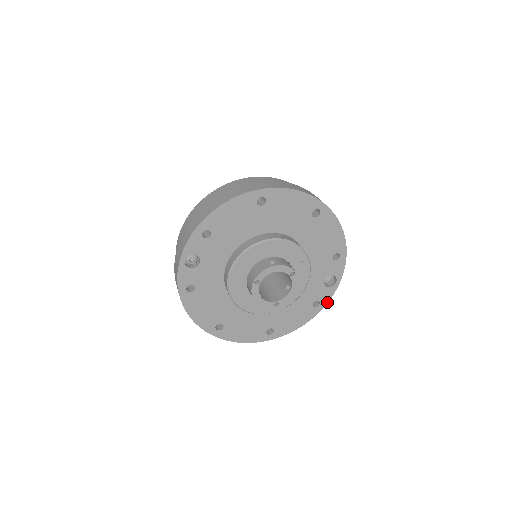
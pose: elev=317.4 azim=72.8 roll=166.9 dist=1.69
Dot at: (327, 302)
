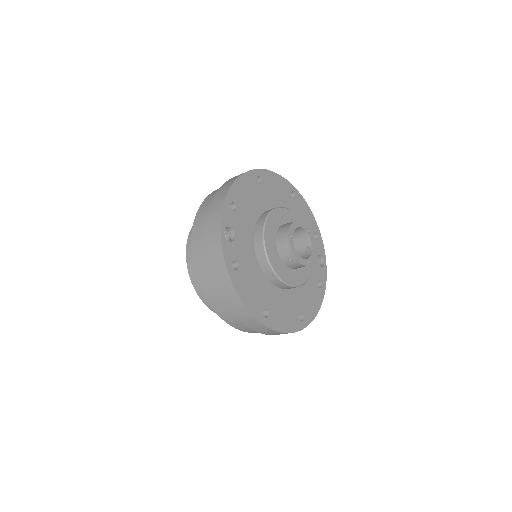
Dot at: (325, 283)
